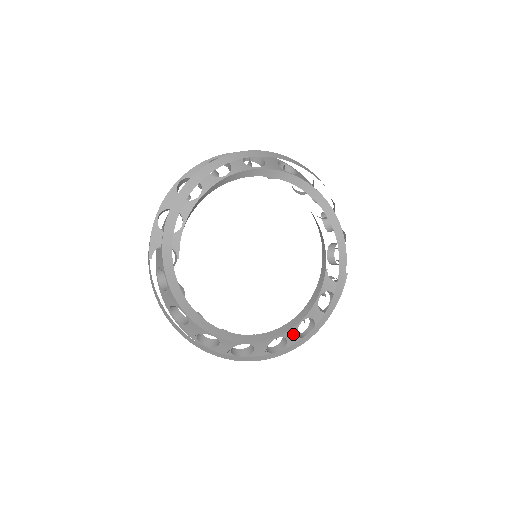
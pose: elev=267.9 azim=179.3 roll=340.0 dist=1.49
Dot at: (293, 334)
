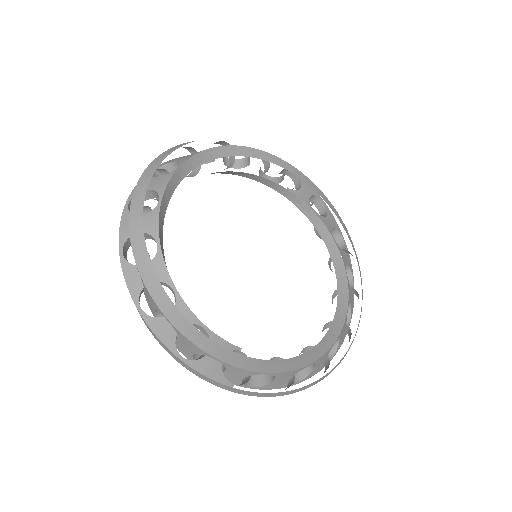
Dot at: (343, 255)
